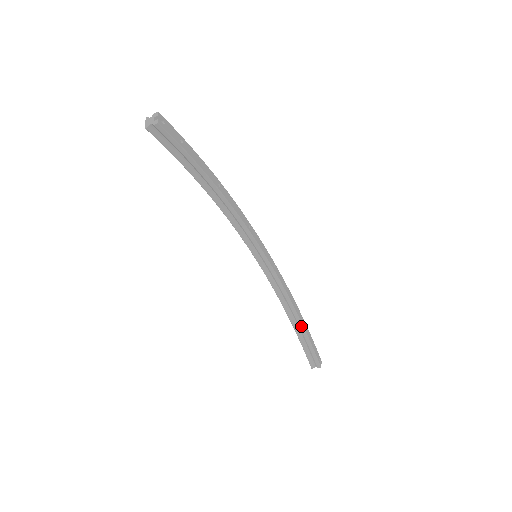
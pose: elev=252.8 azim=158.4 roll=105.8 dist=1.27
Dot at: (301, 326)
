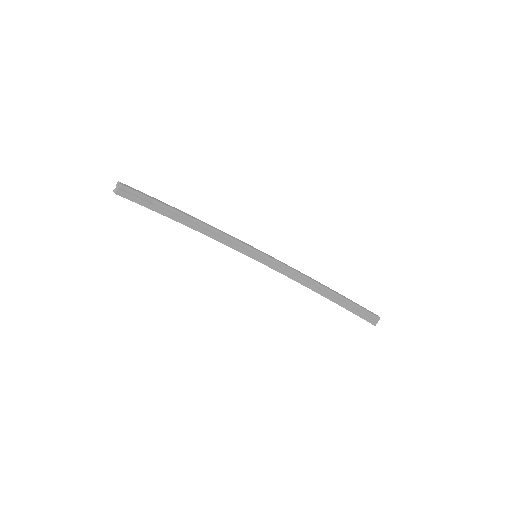
Dot at: (336, 295)
